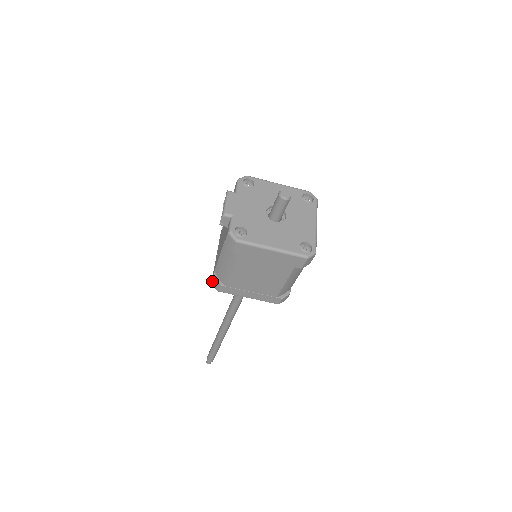
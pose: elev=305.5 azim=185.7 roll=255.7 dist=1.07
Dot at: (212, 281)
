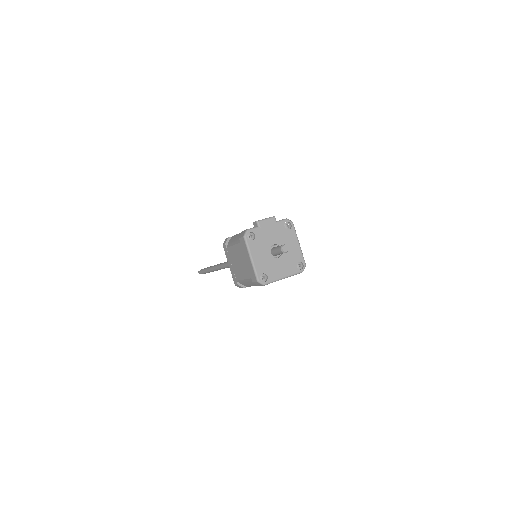
Dot at: (226, 238)
